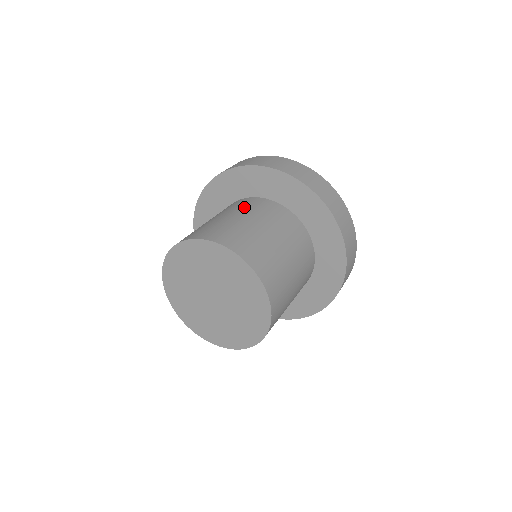
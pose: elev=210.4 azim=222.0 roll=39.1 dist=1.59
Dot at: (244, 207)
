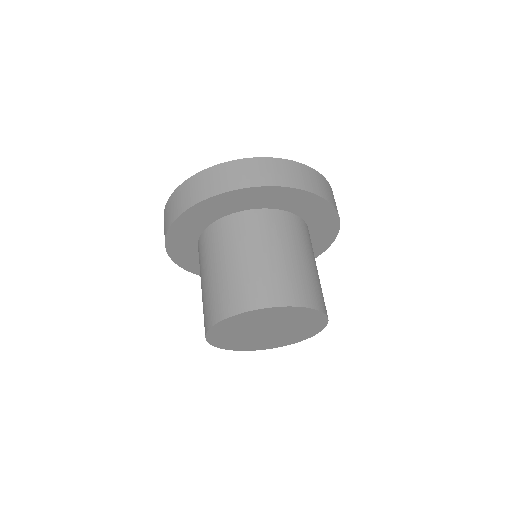
Dot at: (263, 233)
